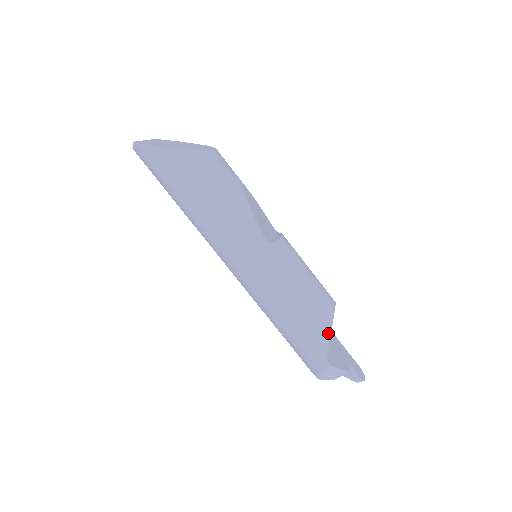
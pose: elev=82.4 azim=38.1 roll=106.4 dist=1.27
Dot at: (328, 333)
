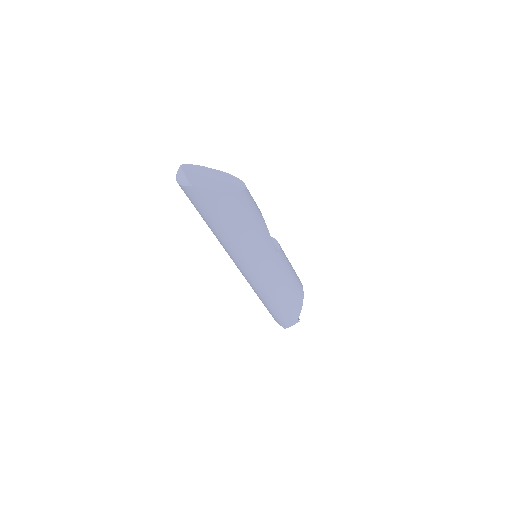
Dot at: (302, 303)
